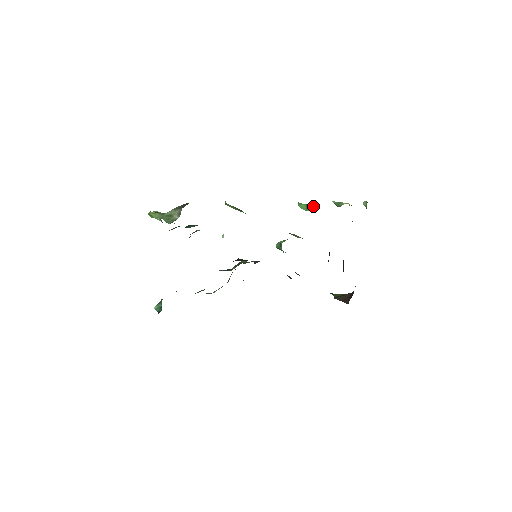
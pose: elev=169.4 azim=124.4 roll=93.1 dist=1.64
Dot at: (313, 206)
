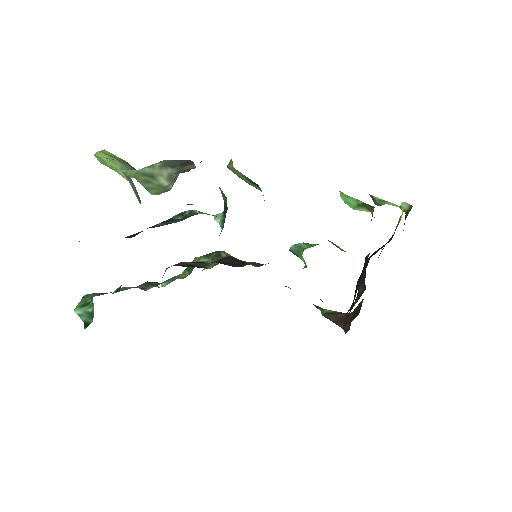
Dot at: (372, 207)
